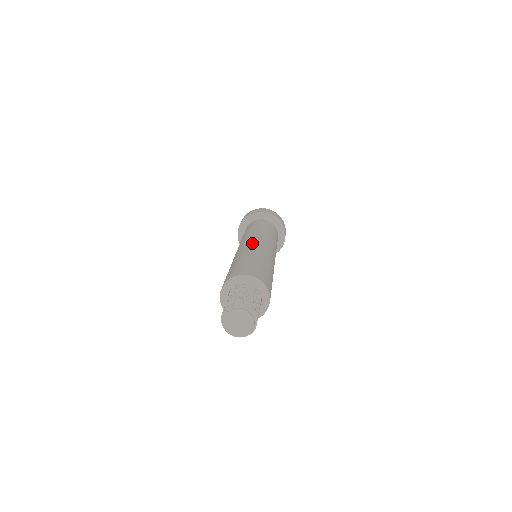
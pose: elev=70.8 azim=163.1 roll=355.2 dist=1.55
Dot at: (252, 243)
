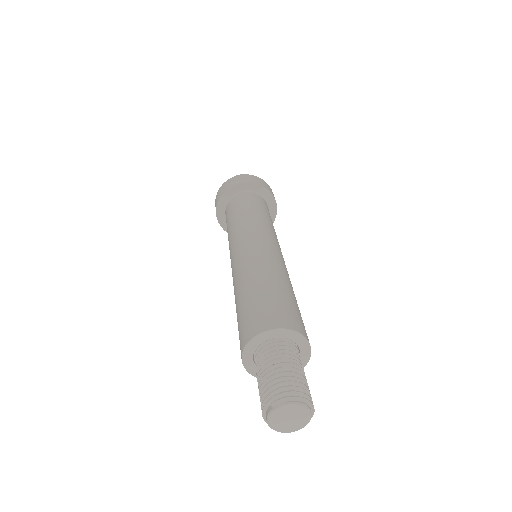
Dot at: (268, 248)
